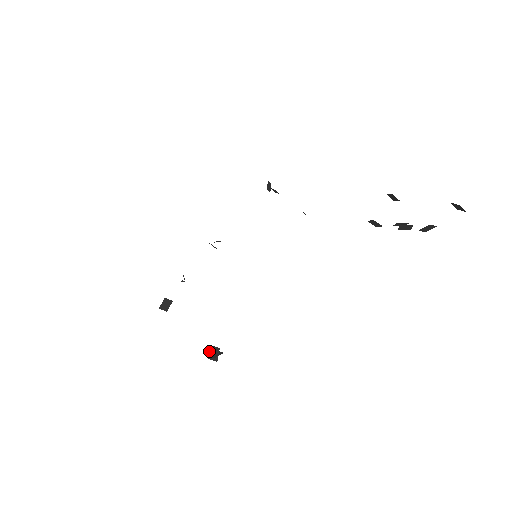
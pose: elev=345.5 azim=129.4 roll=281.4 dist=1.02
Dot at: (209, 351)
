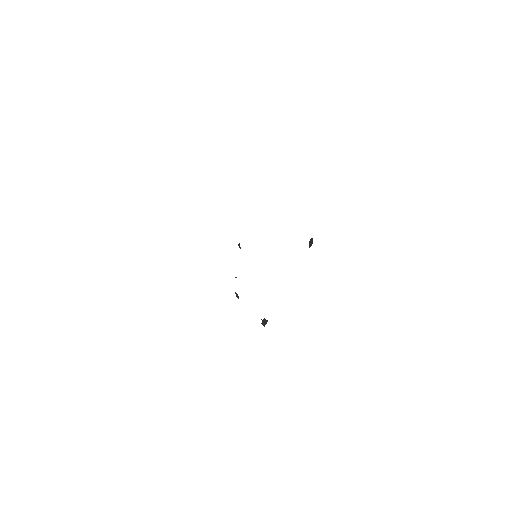
Dot at: (262, 321)
